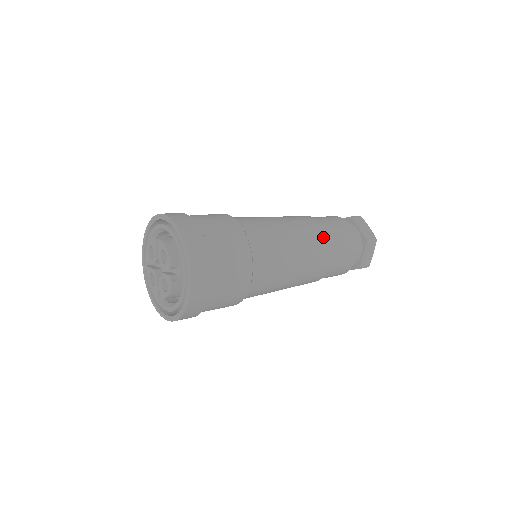
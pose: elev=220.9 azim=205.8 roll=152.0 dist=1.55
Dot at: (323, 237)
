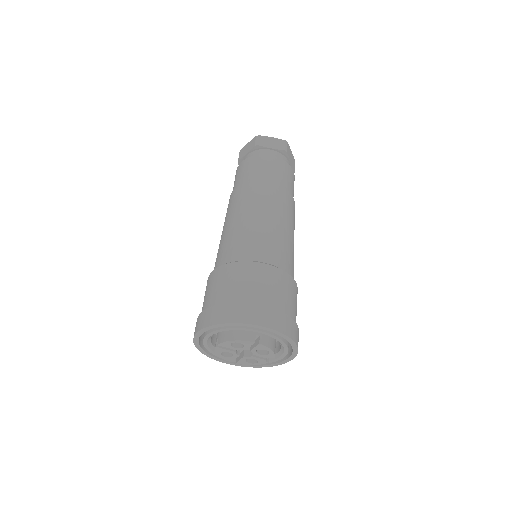
Dot at: occluded
